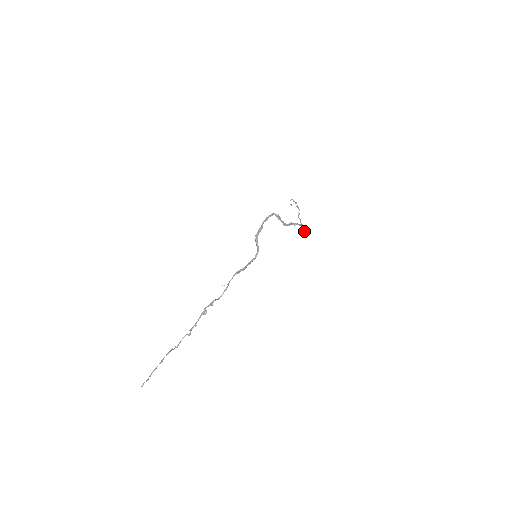
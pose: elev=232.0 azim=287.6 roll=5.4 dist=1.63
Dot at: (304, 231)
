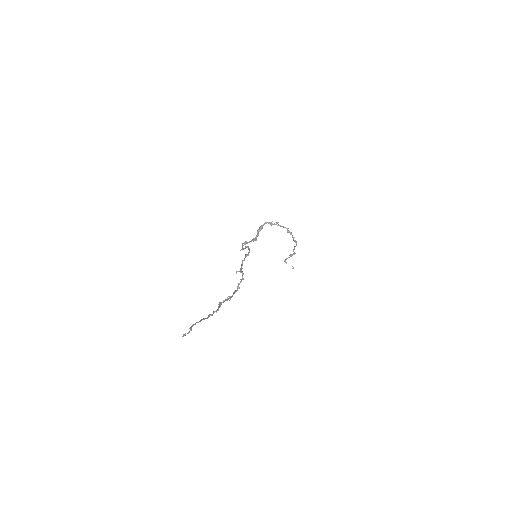
Dot at: (288, 231)
